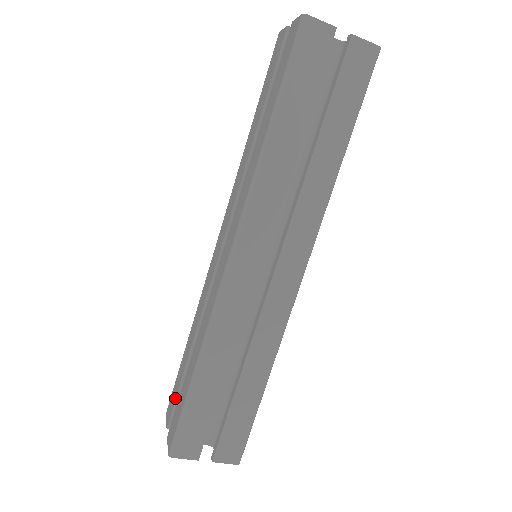
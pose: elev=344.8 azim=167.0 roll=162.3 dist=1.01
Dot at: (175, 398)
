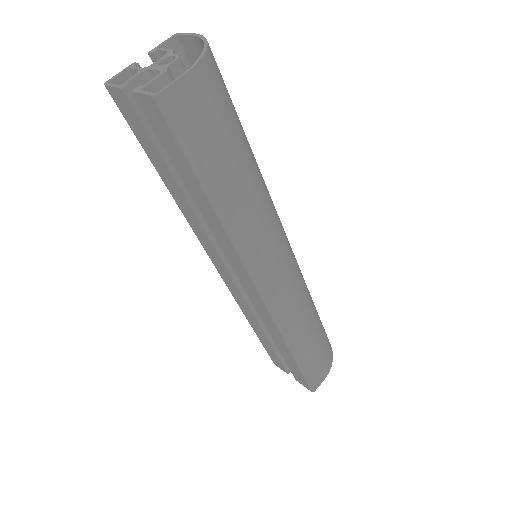
Dot at: occluded
